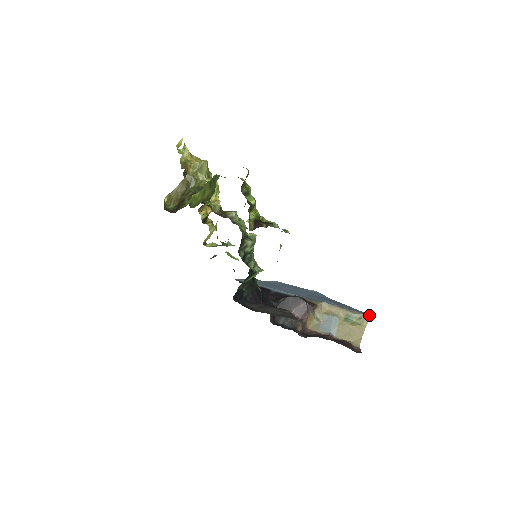
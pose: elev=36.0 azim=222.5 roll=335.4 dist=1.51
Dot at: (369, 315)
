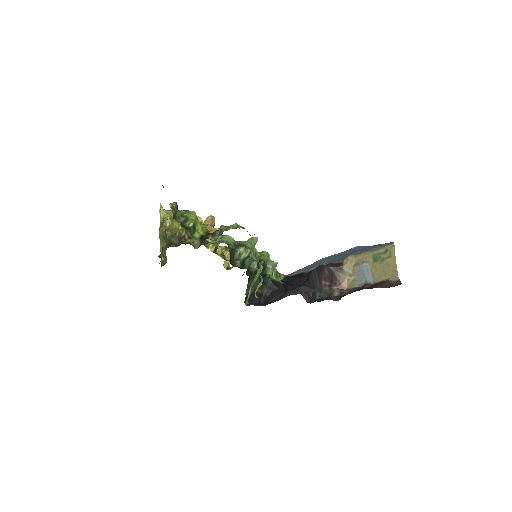
Dot at: (392, 243)
